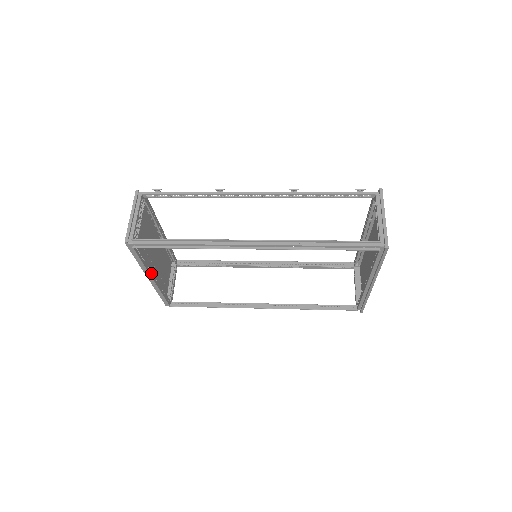
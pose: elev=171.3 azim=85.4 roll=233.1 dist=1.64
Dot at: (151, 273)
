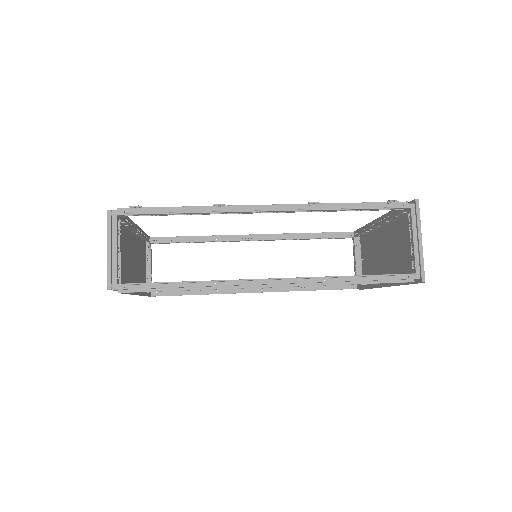
Dot at: occluded
